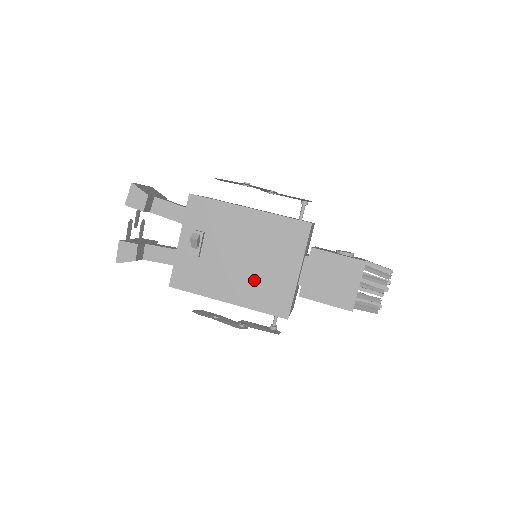
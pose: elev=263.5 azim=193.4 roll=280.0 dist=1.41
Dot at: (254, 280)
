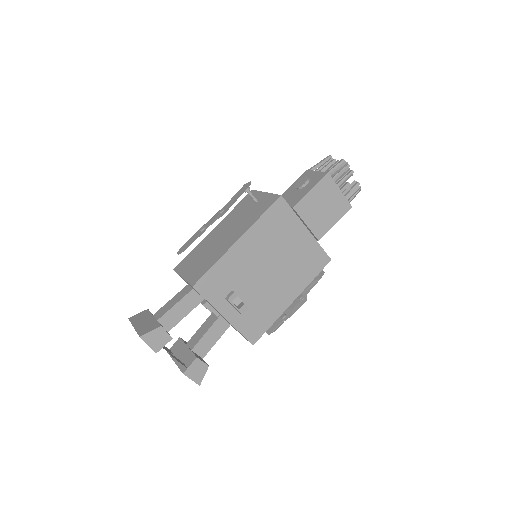
Dot at: (291, 270)
